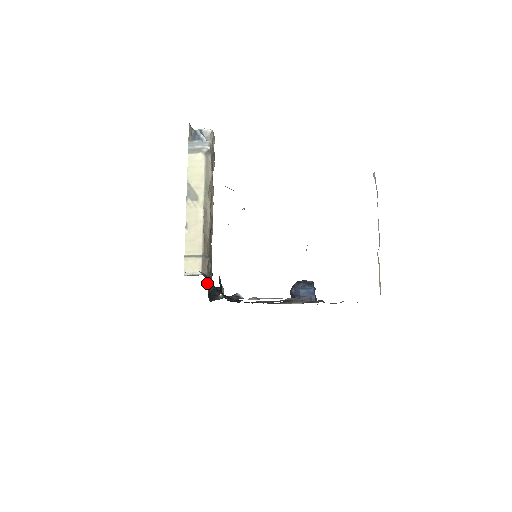
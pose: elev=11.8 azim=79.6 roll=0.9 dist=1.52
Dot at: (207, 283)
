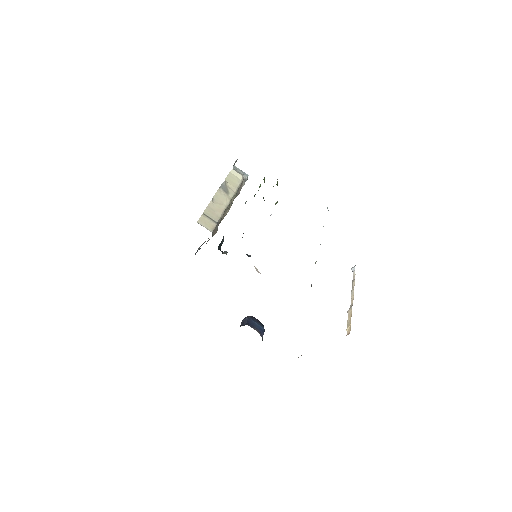
Dot at: occluded
